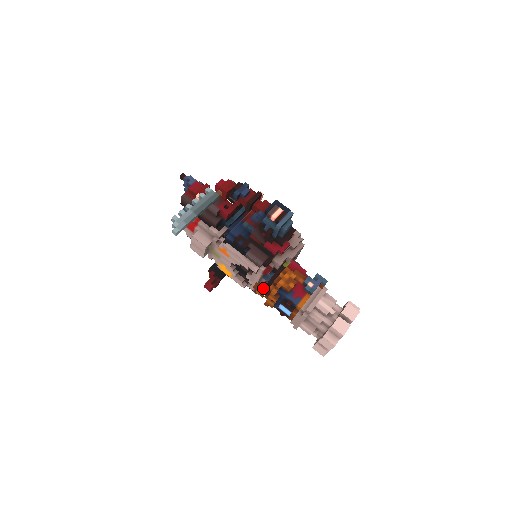
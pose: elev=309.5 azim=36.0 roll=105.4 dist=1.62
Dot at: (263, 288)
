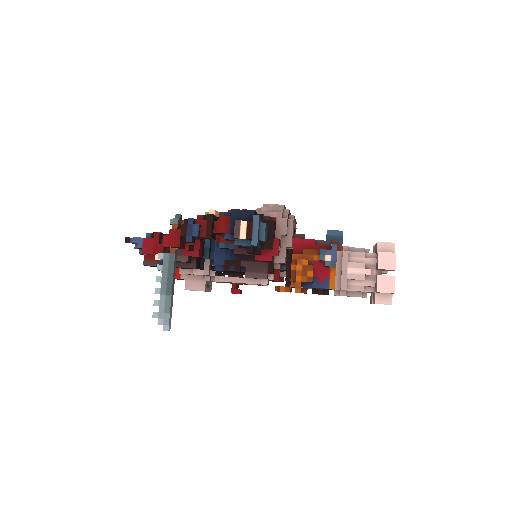
Dot at: (285, 290)
